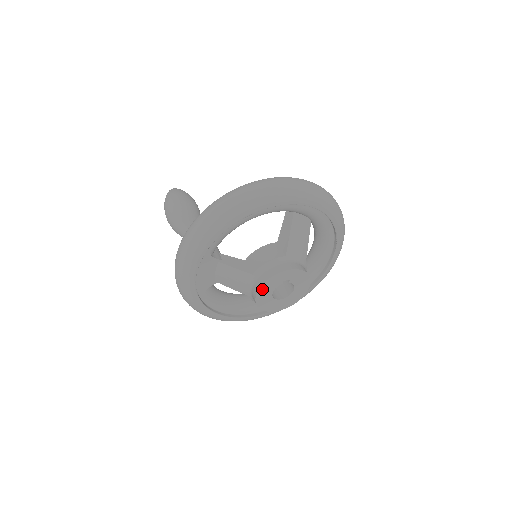
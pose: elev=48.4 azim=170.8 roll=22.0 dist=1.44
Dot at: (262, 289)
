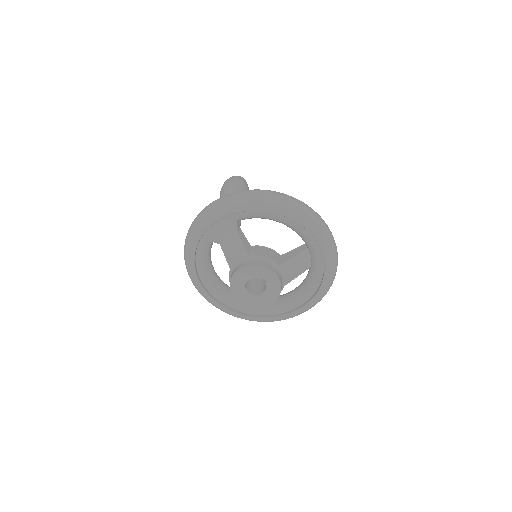
Dot at: (246, 269)
